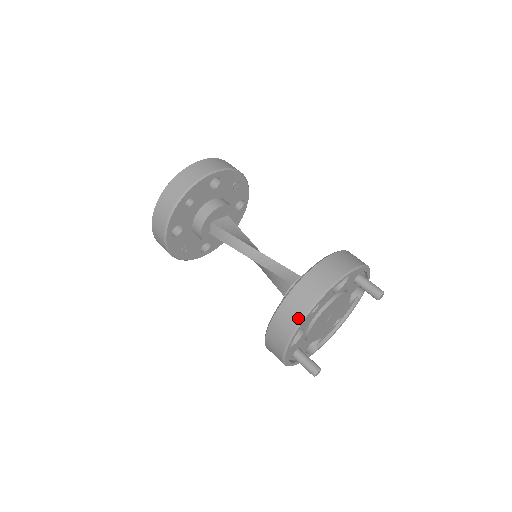
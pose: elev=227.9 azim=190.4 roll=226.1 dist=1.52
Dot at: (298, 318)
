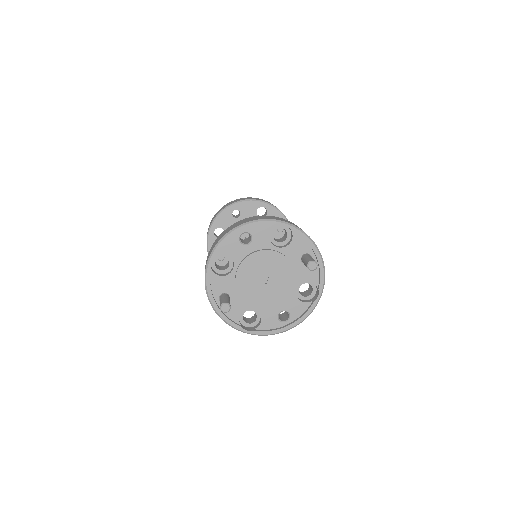
Dot at: (227, 232)
